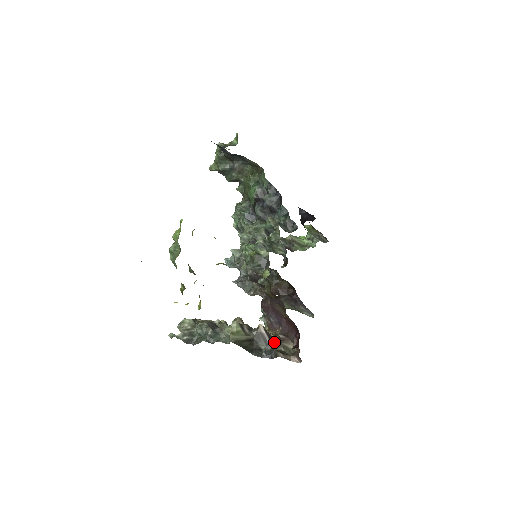
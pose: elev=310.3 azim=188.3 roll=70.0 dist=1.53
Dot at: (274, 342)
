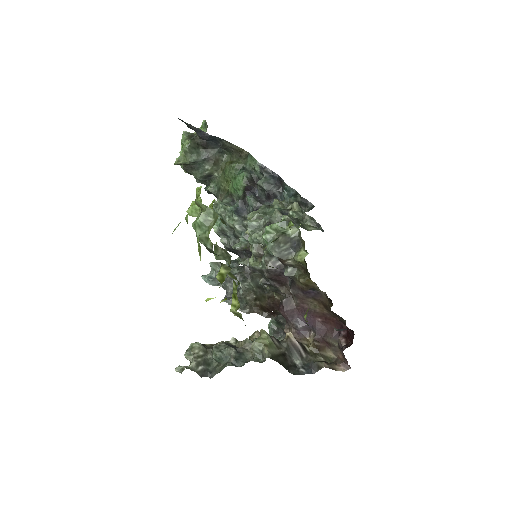
Dot at: (309, 353)
